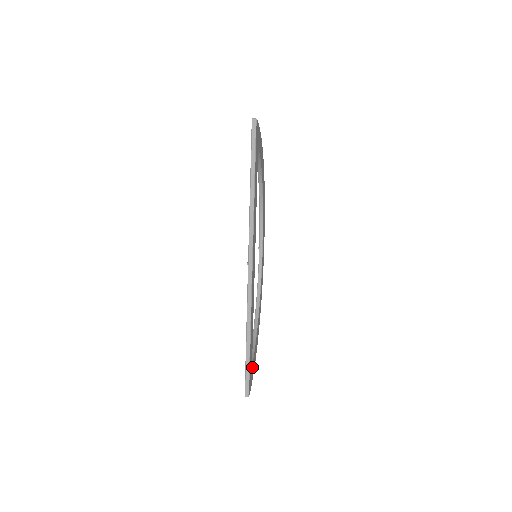
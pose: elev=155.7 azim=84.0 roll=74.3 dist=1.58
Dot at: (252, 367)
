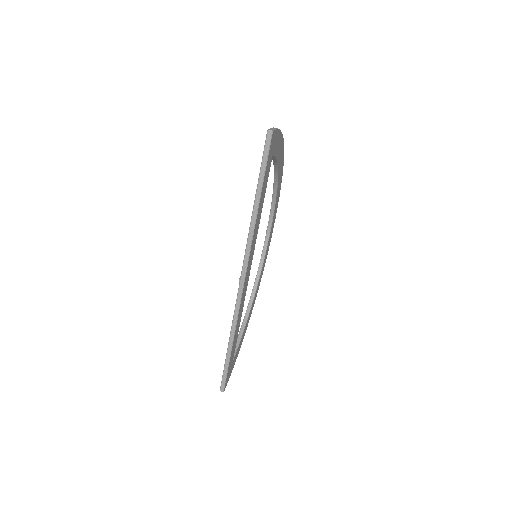
Dot at: (233, 361)
